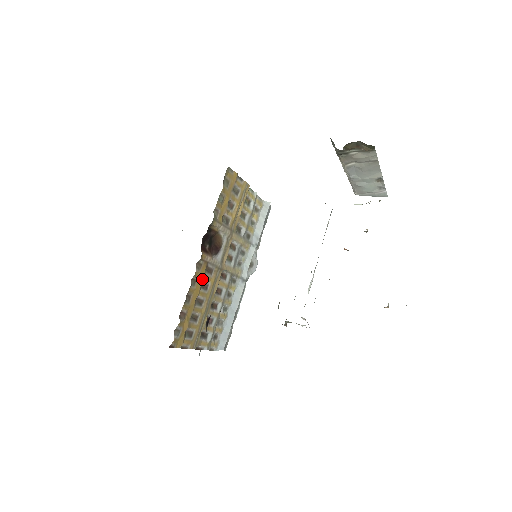
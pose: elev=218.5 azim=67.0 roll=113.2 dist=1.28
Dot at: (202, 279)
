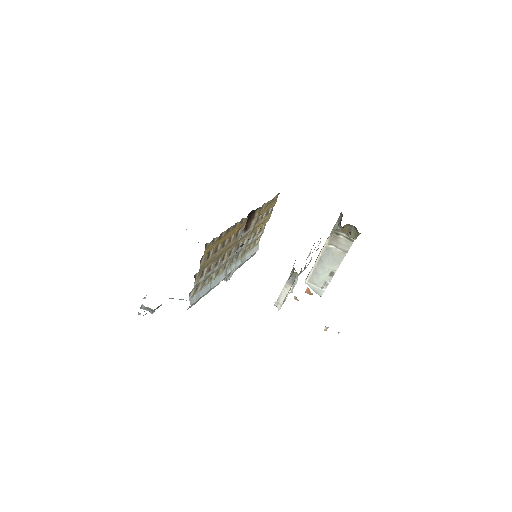
Dot at: (236, 232)
